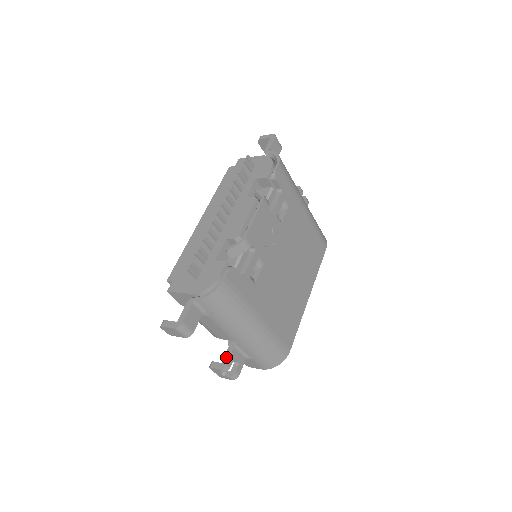
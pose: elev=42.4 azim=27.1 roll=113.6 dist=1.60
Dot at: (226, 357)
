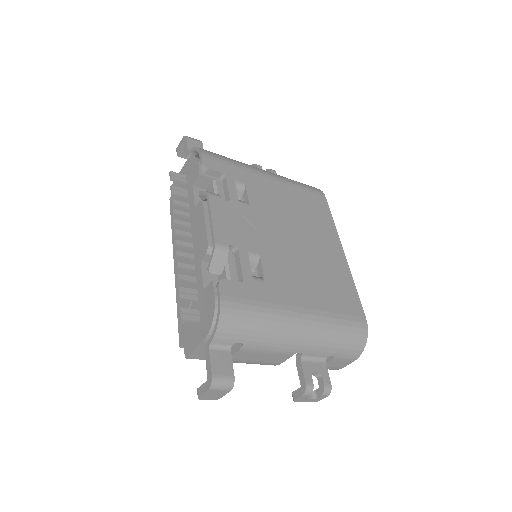
Dot at: (300, 377)
